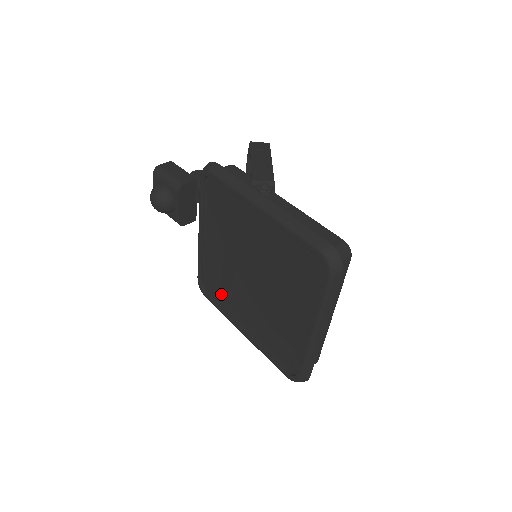
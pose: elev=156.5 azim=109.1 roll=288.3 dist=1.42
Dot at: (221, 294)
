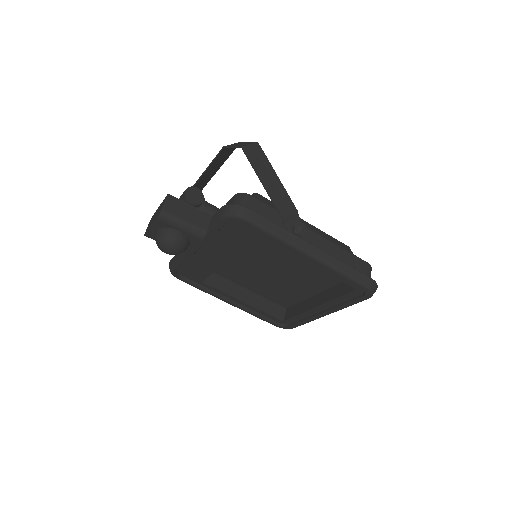
Dot at: (204, 279)
